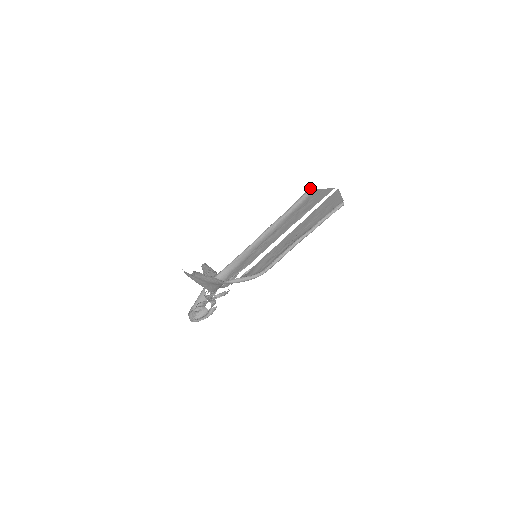
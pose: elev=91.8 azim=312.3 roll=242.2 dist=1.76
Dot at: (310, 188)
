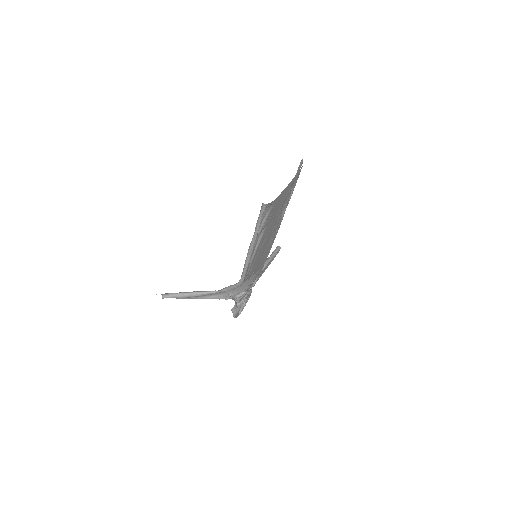
Dot at: (301, 160)
